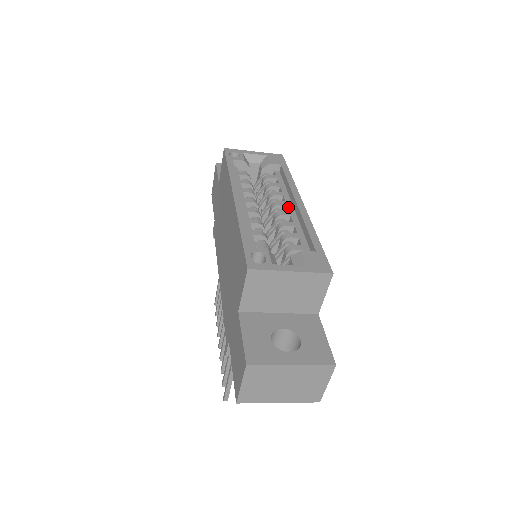
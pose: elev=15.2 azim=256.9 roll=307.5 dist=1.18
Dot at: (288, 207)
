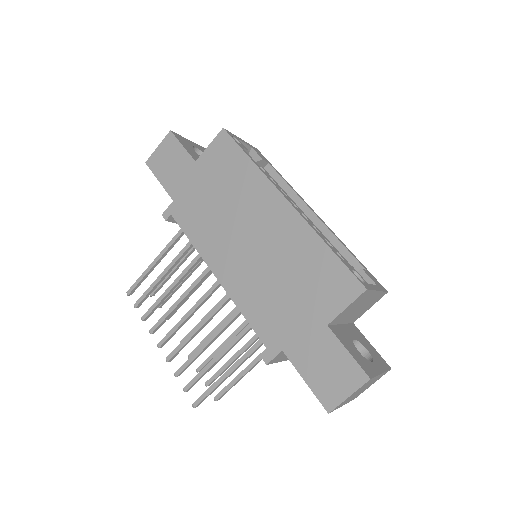
Dot at: (305, 215)
